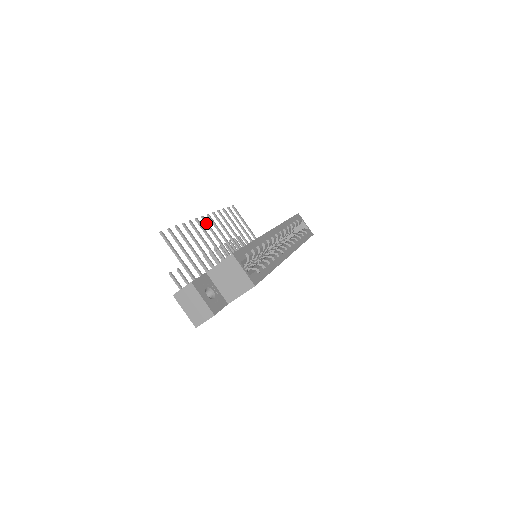
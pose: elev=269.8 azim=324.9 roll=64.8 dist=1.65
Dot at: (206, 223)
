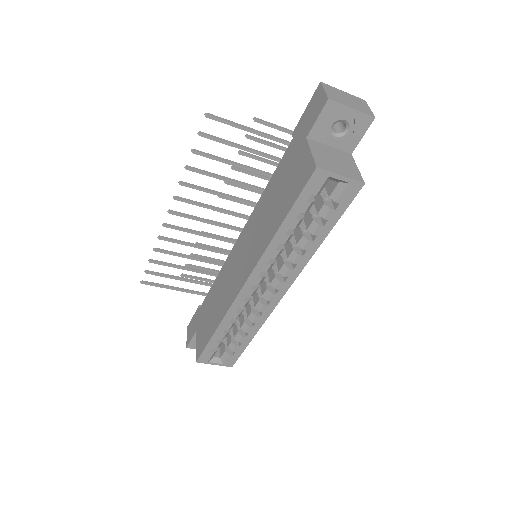
Dot at: (179, 215)
